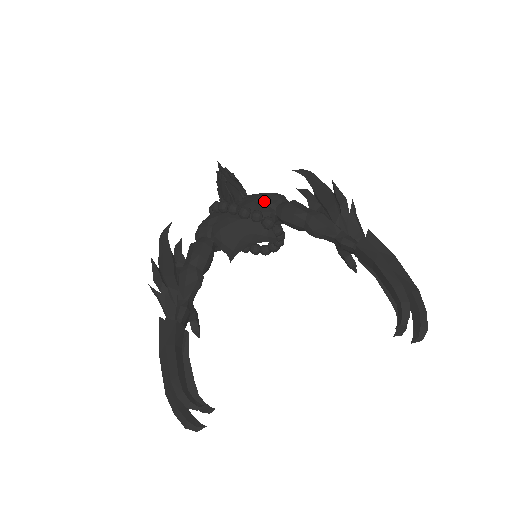
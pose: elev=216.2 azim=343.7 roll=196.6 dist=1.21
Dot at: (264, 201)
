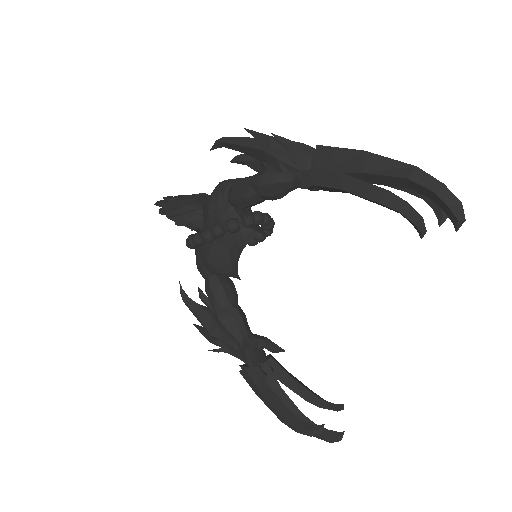
Dot at: (215, 205)
